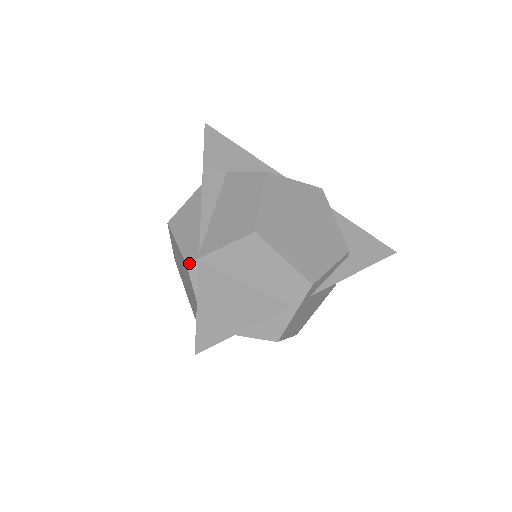
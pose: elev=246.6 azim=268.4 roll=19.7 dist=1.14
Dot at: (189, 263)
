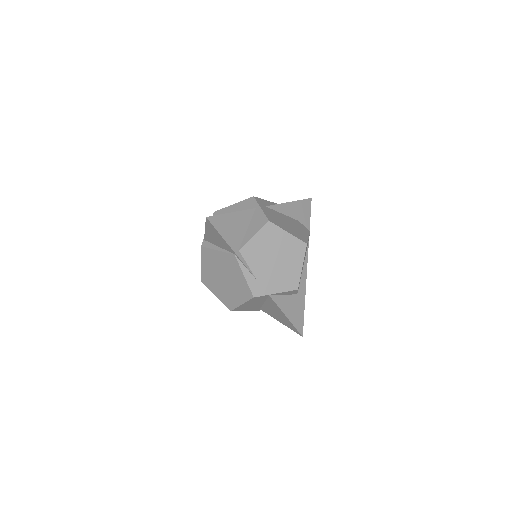
Dot at: (201, 245)
